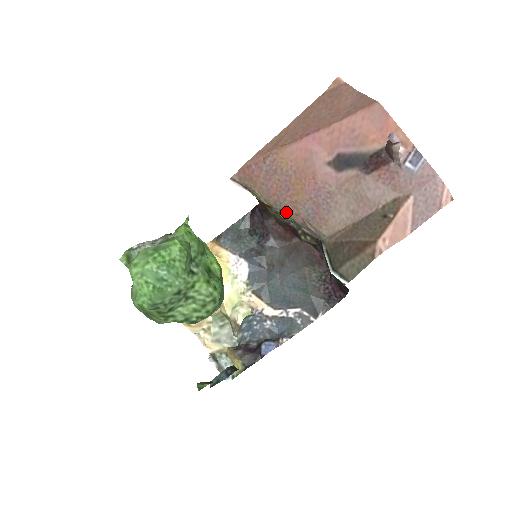
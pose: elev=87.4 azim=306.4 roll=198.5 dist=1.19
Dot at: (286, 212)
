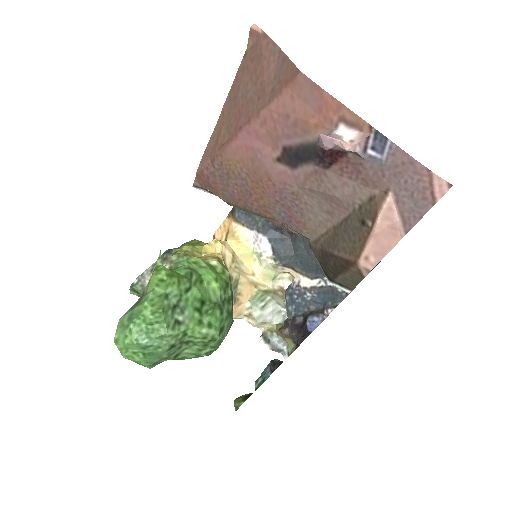
Dot at: (260, 216)
